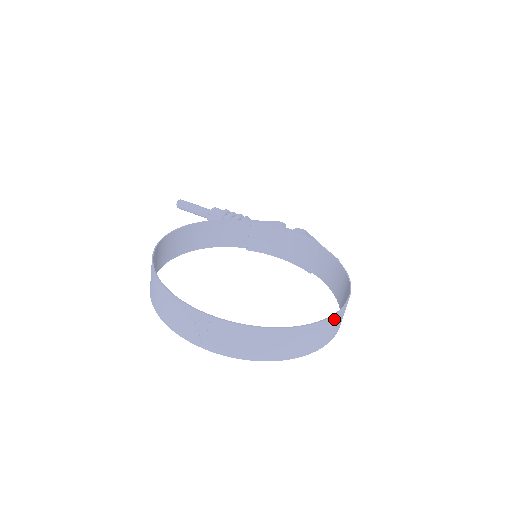
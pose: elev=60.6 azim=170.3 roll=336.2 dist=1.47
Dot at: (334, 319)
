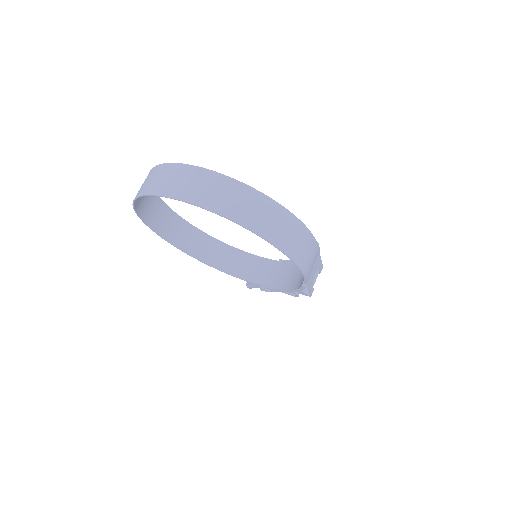
Dot at: (240, 189)
